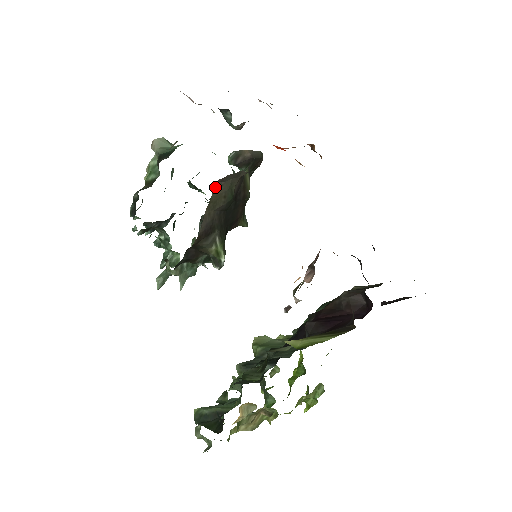
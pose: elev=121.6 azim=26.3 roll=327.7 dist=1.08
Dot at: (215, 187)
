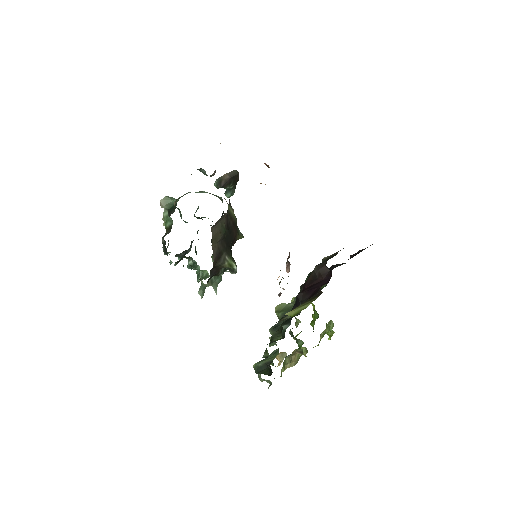
Dot at: (212, 231)
